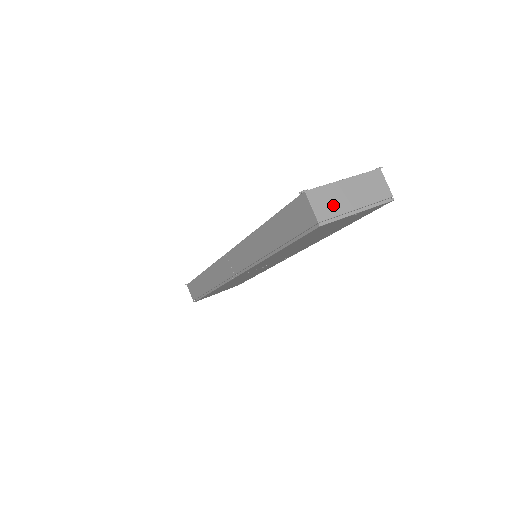
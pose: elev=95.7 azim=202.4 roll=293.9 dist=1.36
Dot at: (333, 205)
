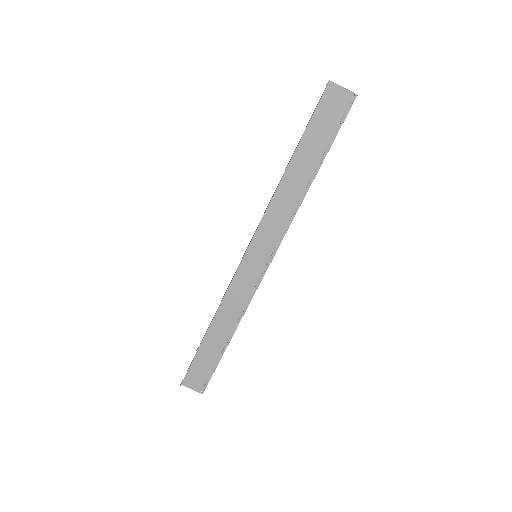
Dot at: occluded
